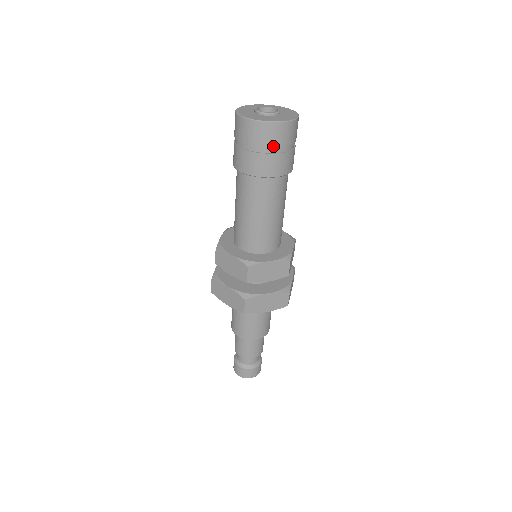
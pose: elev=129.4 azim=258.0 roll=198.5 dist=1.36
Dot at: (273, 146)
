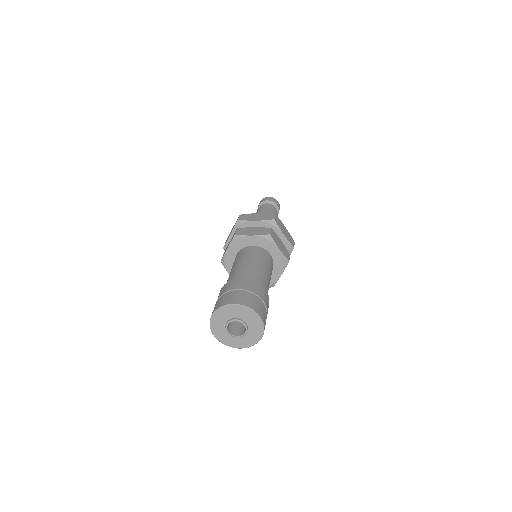
Dot at: occluded
